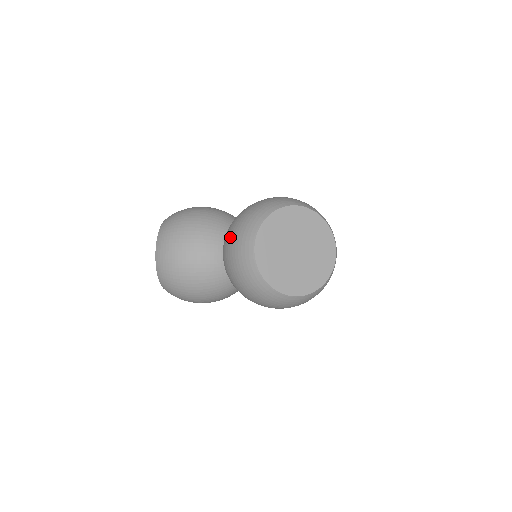
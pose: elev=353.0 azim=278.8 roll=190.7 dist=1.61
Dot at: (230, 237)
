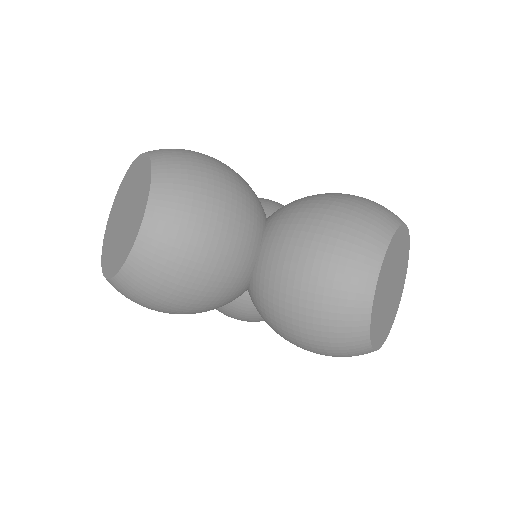
Dot at: (323, 244)
